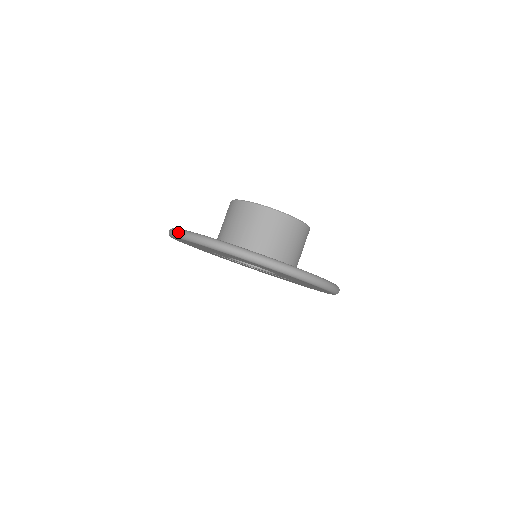
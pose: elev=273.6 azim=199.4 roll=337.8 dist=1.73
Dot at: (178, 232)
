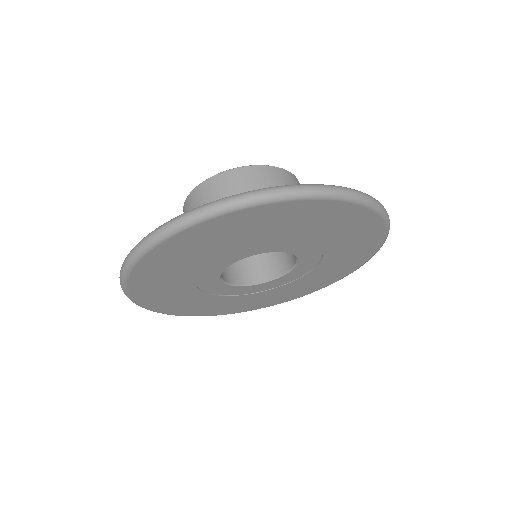
Dot at: occluded
